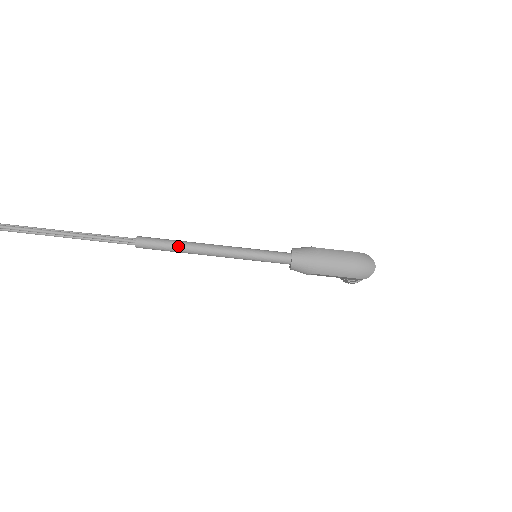
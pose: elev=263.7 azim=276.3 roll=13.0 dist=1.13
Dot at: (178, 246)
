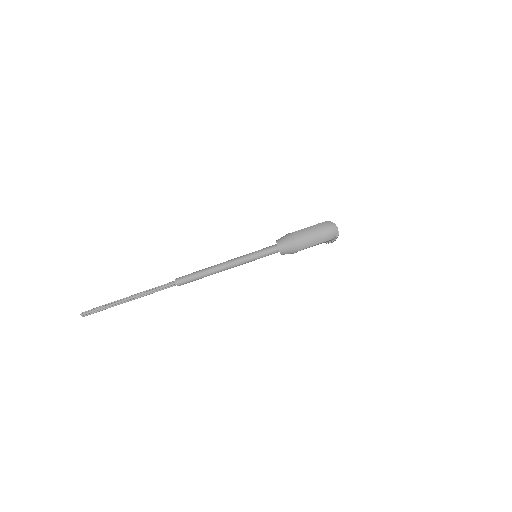
Dot at: (203, 274)
